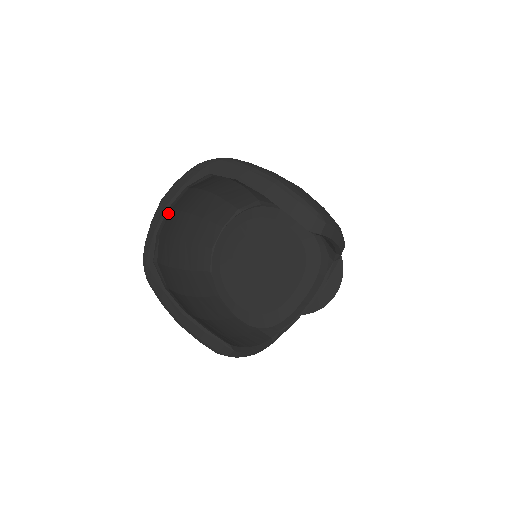
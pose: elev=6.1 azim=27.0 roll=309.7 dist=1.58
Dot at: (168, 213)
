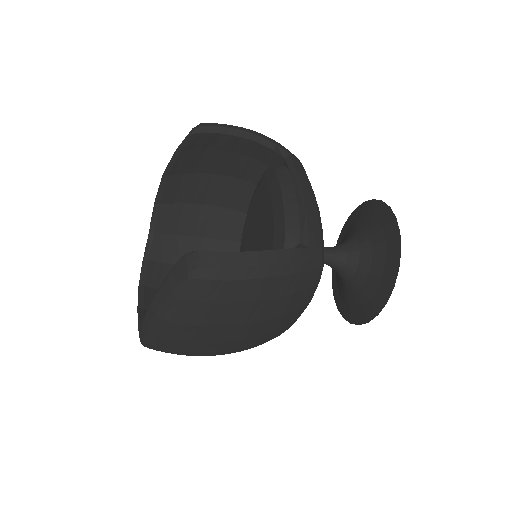
Dot at: (143, 289)
